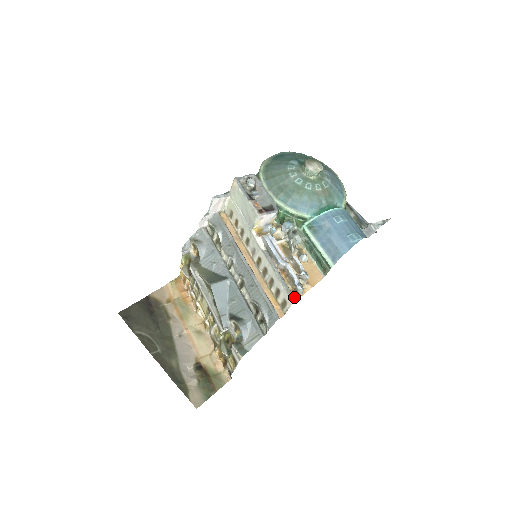
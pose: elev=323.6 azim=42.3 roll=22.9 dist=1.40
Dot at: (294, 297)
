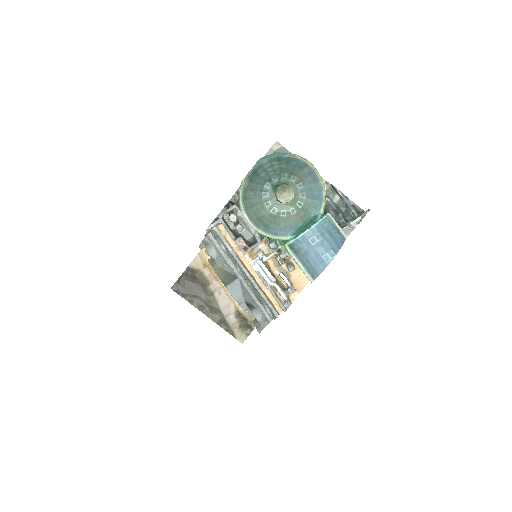
Dot at: (285, 308)
